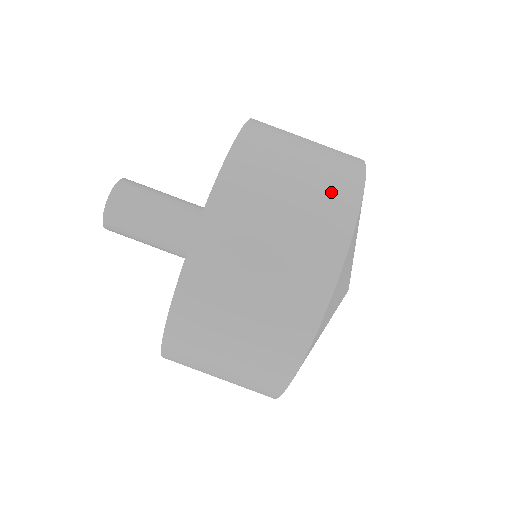
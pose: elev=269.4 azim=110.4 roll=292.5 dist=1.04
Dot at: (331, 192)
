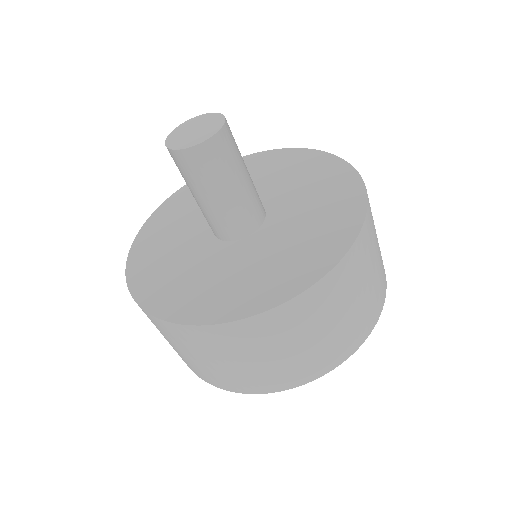
Dot at: (340, 346)
